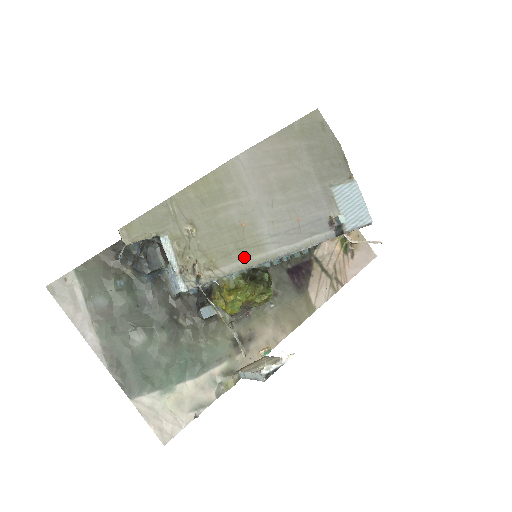
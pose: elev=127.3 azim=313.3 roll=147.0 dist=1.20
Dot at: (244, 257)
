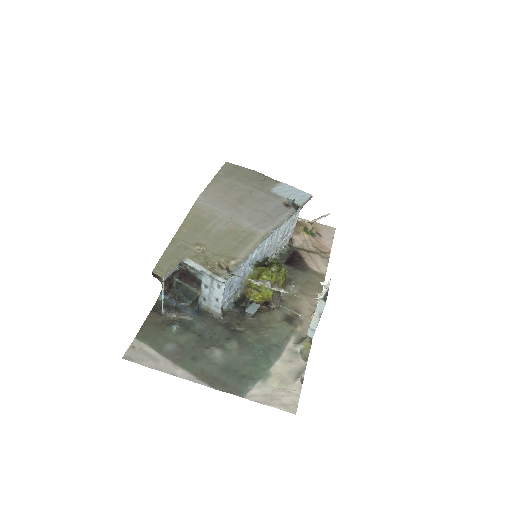
Dot at: (248, 244)
